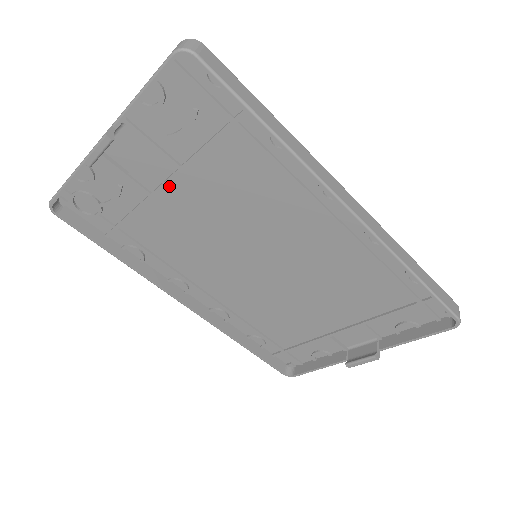
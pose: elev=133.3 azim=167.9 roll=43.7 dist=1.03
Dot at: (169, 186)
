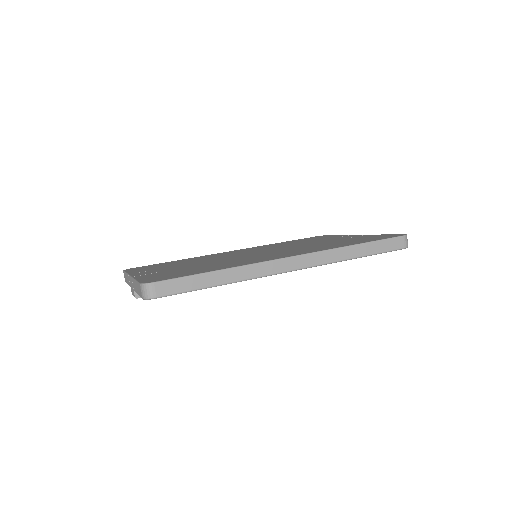
Dot at: occluded
